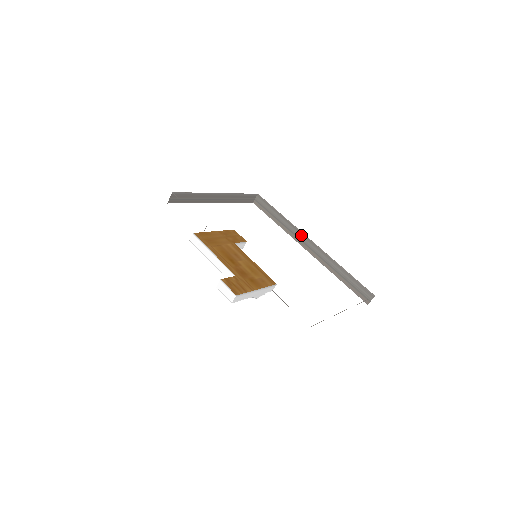
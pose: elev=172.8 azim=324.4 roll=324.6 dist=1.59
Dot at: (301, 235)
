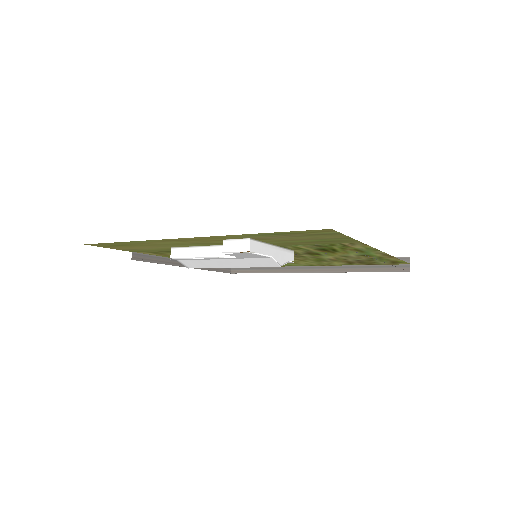
Dot at: occluded
